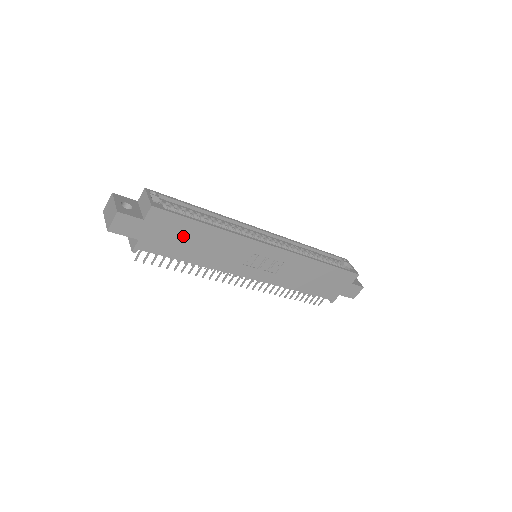
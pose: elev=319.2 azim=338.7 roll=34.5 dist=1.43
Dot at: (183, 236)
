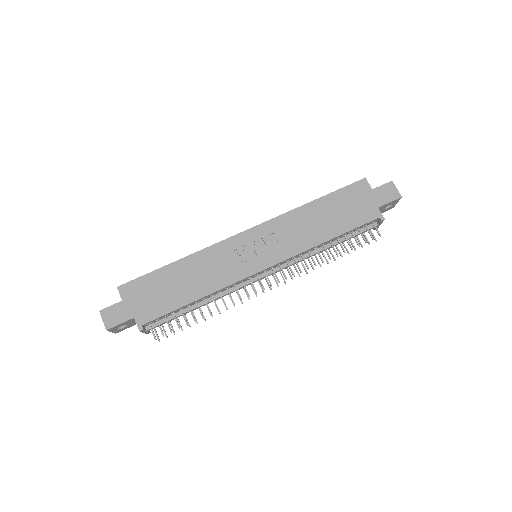
Dot at: (163, 287)
